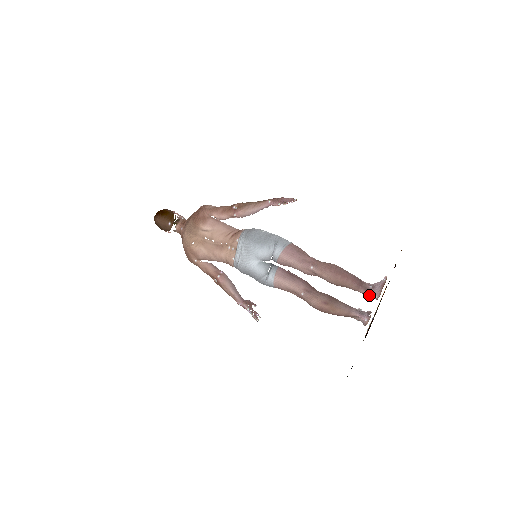
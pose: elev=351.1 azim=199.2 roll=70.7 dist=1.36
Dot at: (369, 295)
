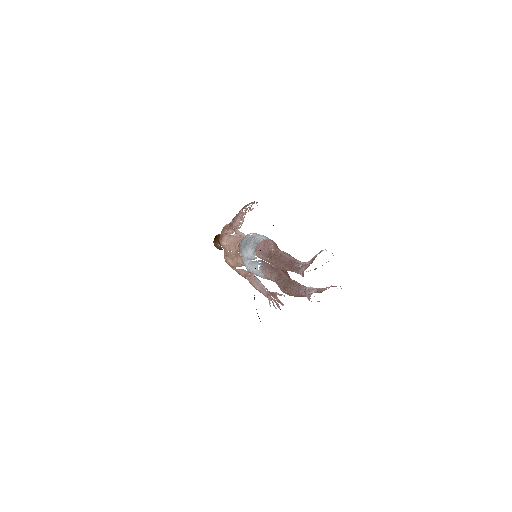
Dot at: (300, 274)
